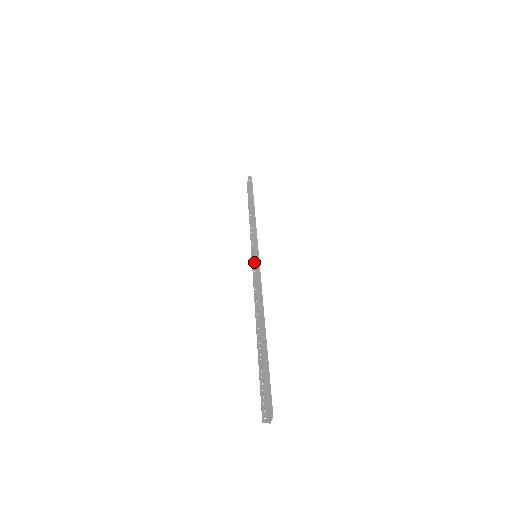
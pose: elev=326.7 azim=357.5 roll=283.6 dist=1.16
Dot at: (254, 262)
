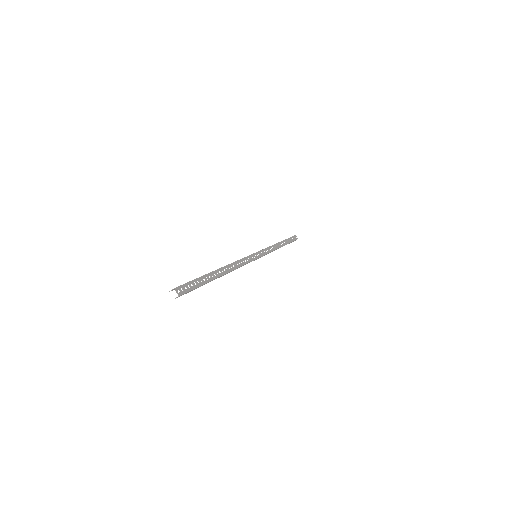
Dot at: occluded
